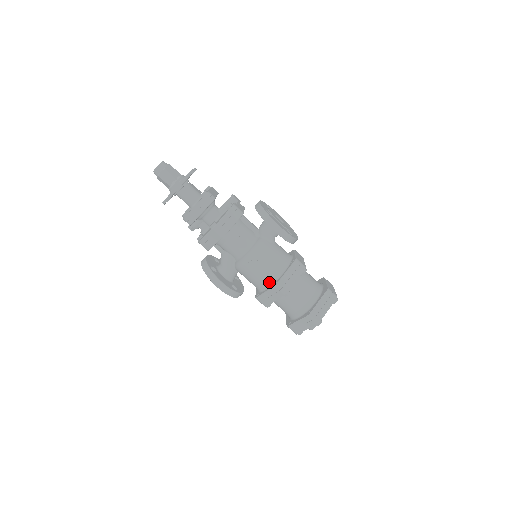
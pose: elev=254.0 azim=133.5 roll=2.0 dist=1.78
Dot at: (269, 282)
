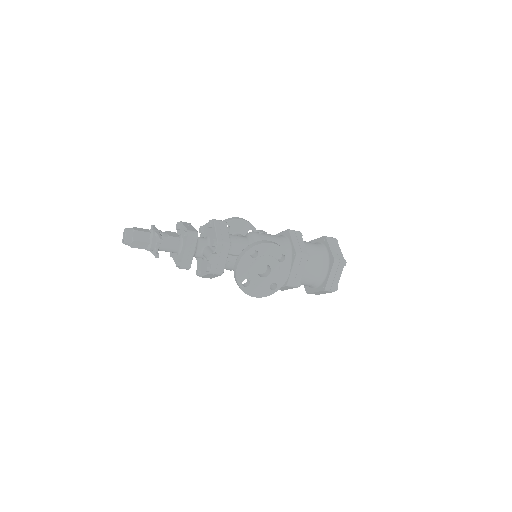
Dot at: occluded
